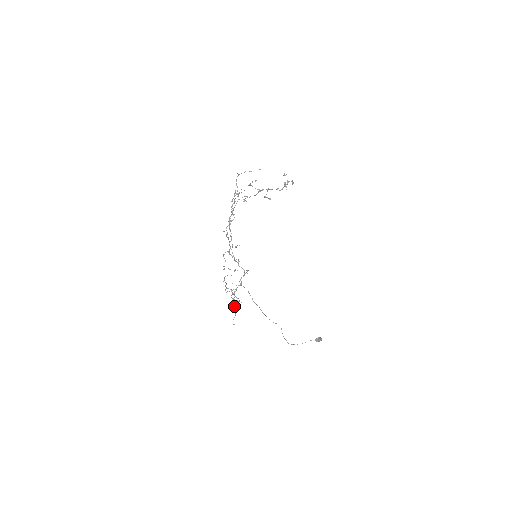
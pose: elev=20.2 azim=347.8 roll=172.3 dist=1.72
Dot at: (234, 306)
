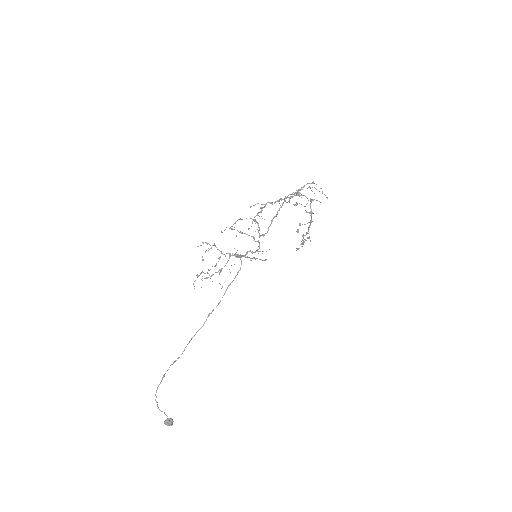
Dot at: occluded
